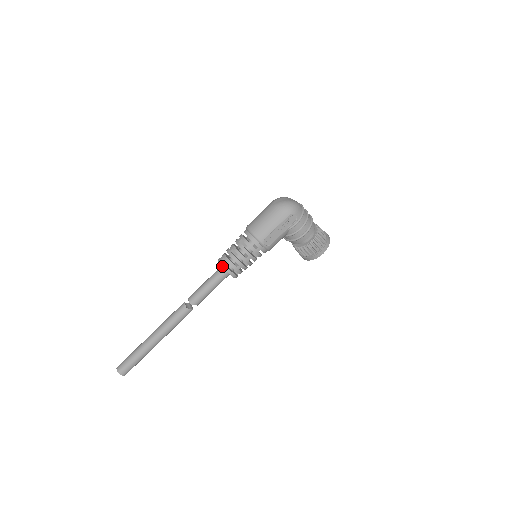
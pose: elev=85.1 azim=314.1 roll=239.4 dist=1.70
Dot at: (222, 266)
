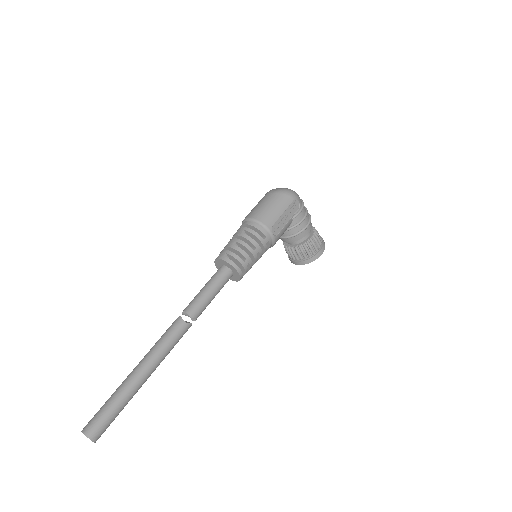
Dot at: (227, 261)
